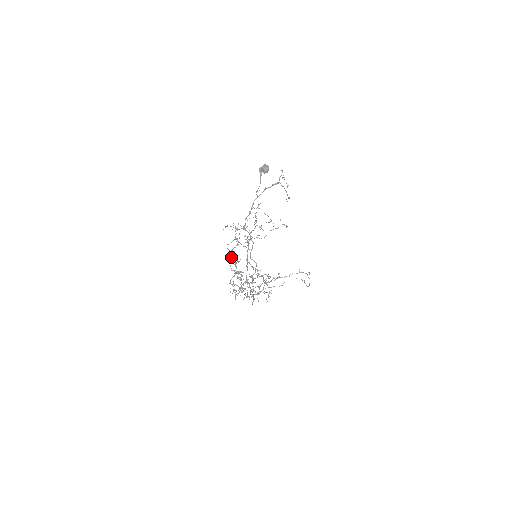
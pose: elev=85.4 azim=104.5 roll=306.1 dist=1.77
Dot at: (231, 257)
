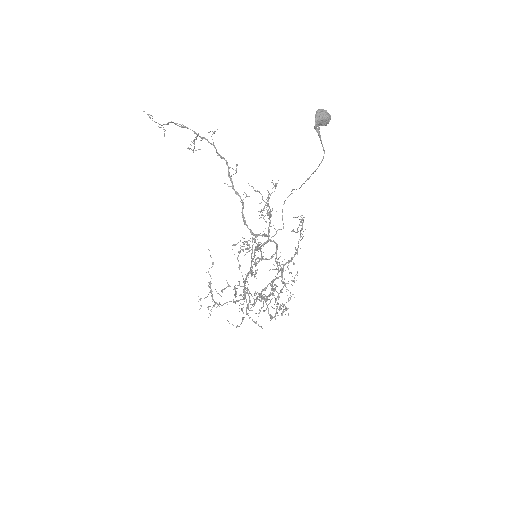
Dot at: (247, 288)
